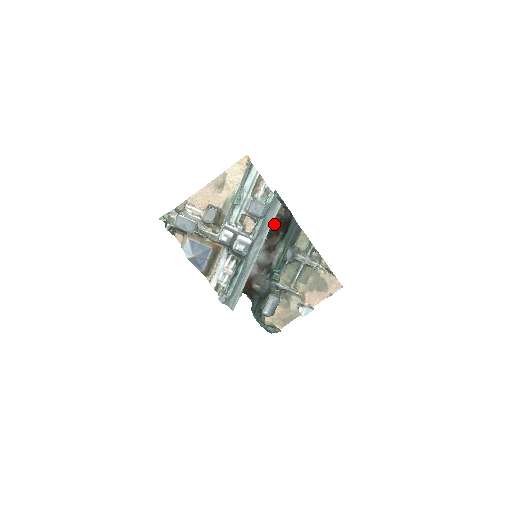
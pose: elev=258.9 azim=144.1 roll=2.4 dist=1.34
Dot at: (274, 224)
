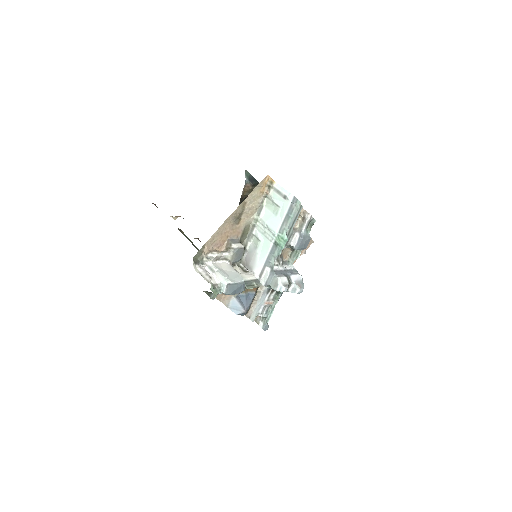
Dot at: occluded
